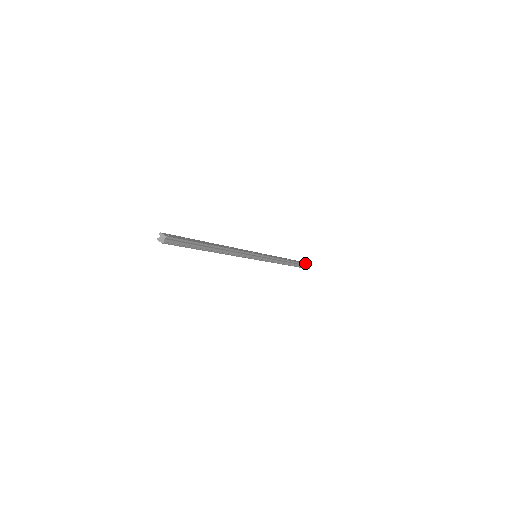
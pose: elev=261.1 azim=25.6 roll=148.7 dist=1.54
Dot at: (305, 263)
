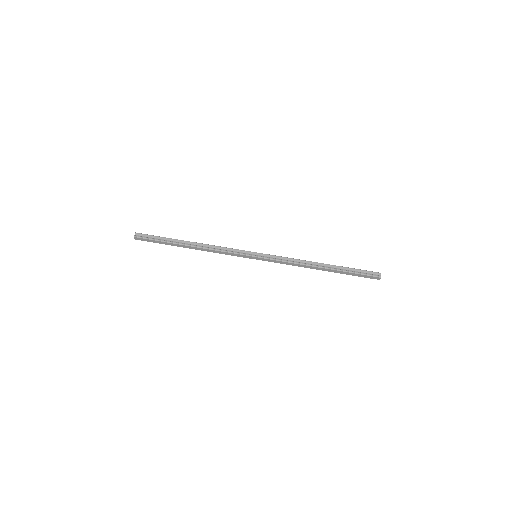
Dot at: (365, 271)
